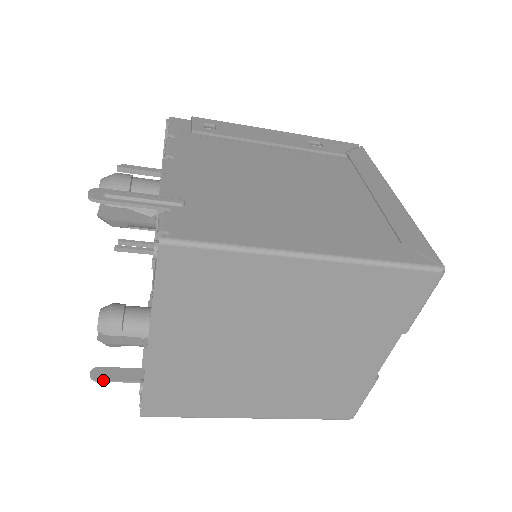
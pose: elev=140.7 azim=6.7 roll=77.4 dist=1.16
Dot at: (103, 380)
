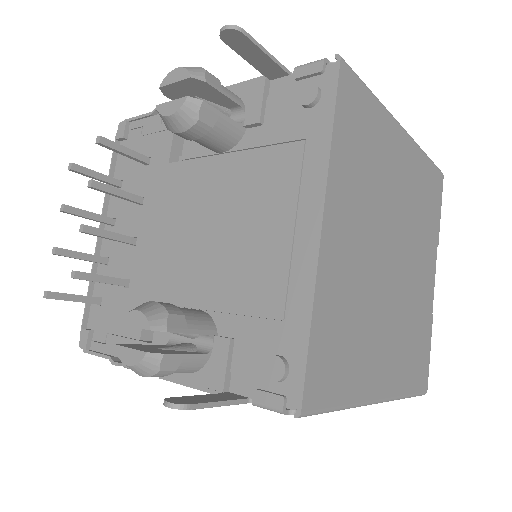
Dot at: (197, 404)
